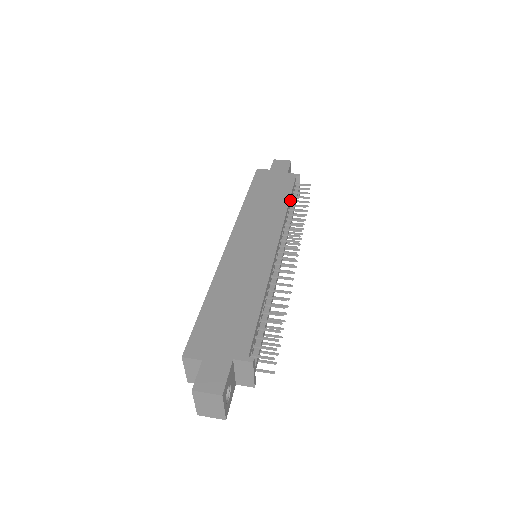
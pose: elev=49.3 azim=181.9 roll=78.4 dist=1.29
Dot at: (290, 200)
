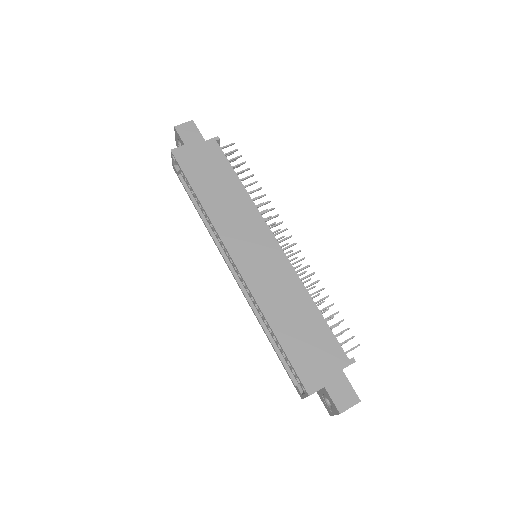
Dot at: (235, 176)
